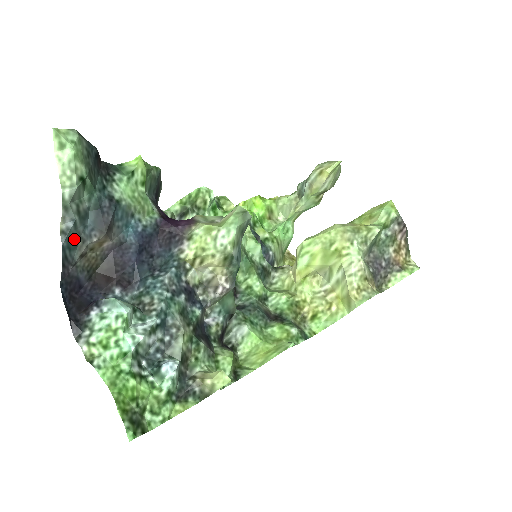
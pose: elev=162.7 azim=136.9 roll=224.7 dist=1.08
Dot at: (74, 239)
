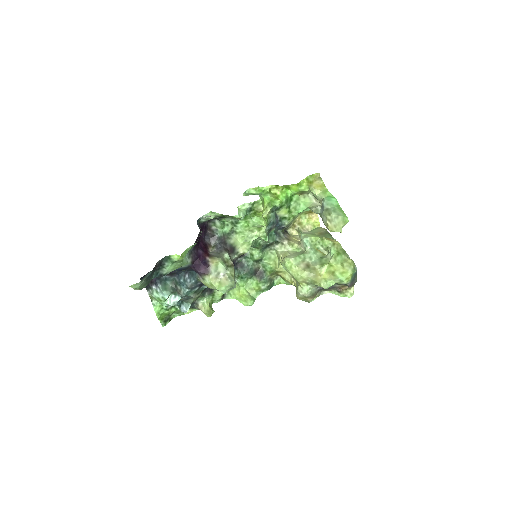
Dot at: occluded
